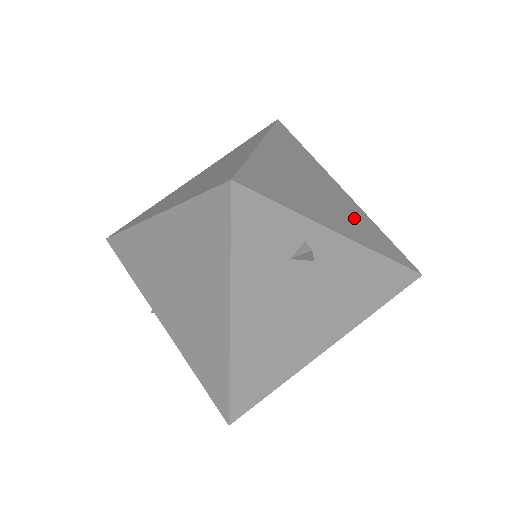
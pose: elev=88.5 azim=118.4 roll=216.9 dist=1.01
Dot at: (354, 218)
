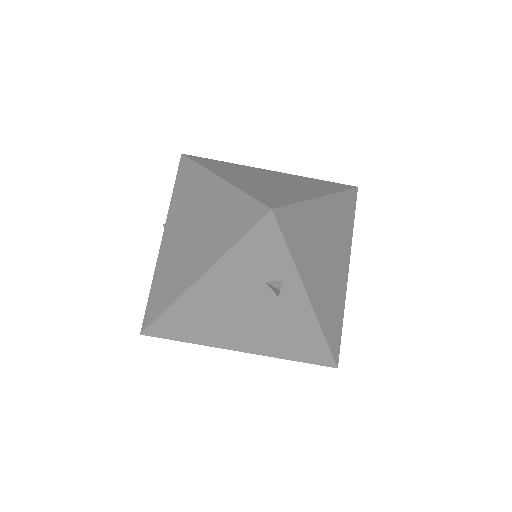
Dot at: (332, 295)
